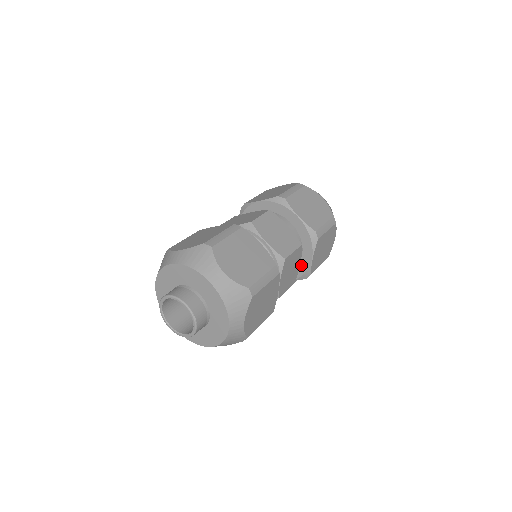
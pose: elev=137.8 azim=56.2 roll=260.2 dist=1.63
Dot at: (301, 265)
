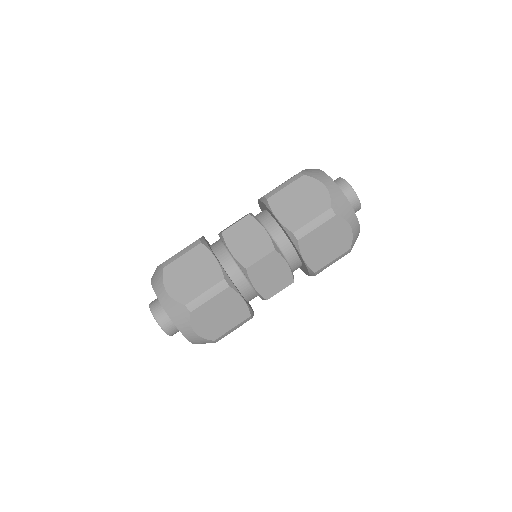
Dot at: (303, 263)
